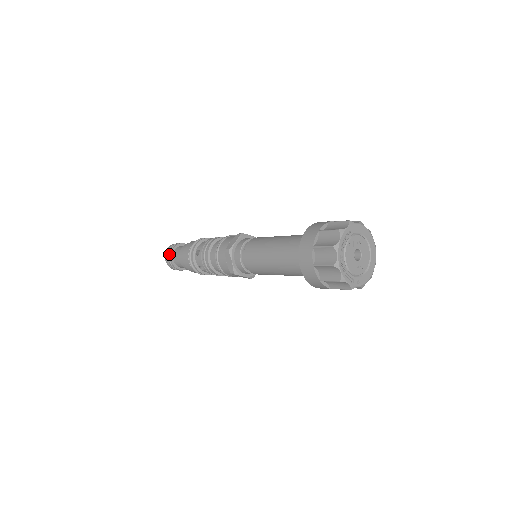
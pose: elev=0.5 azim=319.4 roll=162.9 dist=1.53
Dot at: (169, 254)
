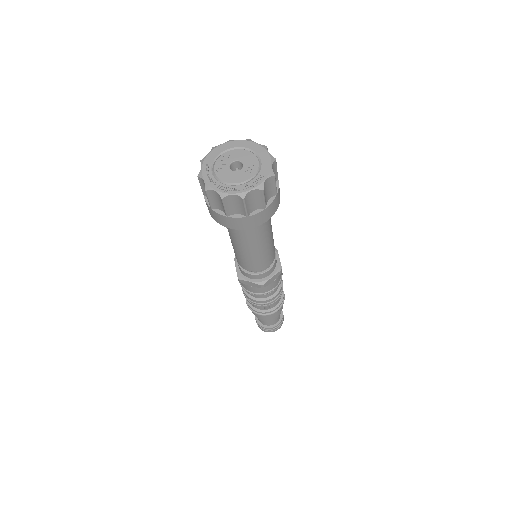
Dot at: (259, 326)
